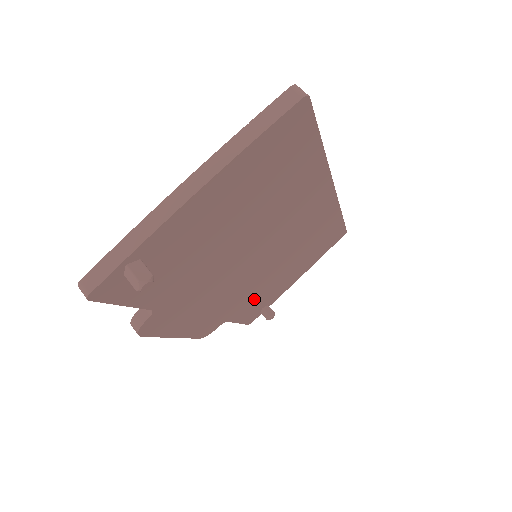
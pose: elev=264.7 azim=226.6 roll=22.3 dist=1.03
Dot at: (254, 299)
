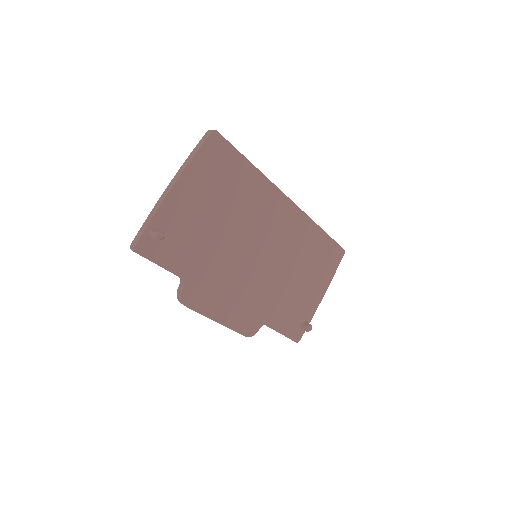
Dot at: (282, 306)
